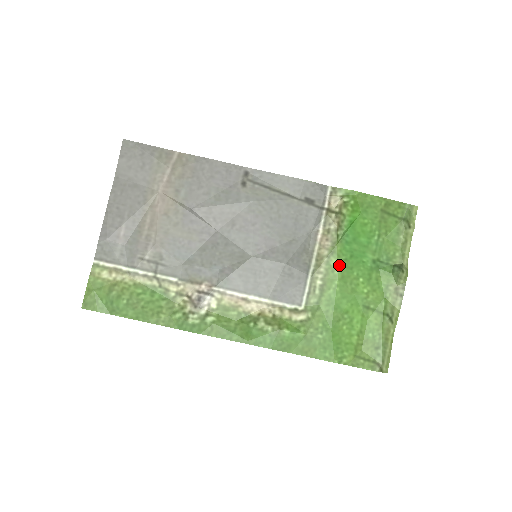
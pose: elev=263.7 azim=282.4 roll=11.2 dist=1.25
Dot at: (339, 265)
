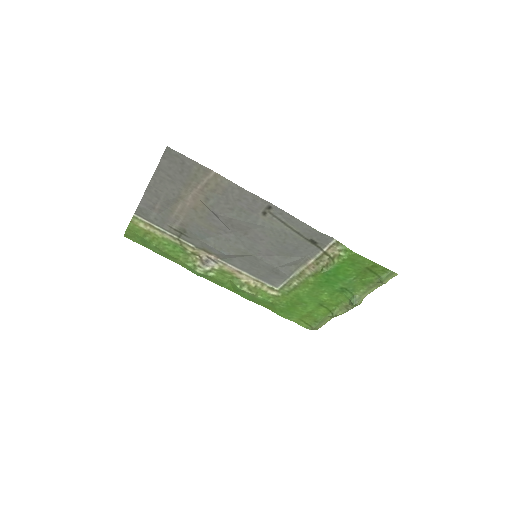
Dot at: (314, 283)
